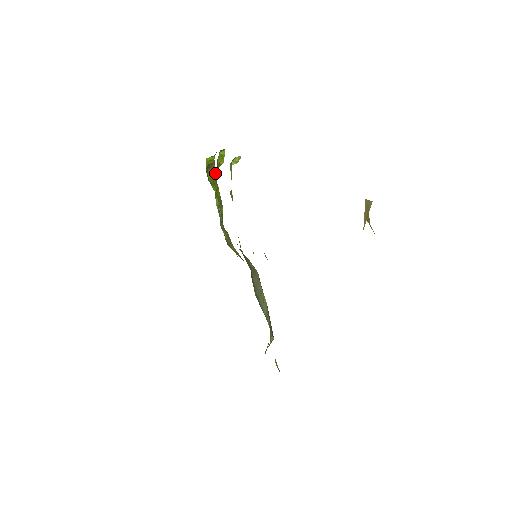
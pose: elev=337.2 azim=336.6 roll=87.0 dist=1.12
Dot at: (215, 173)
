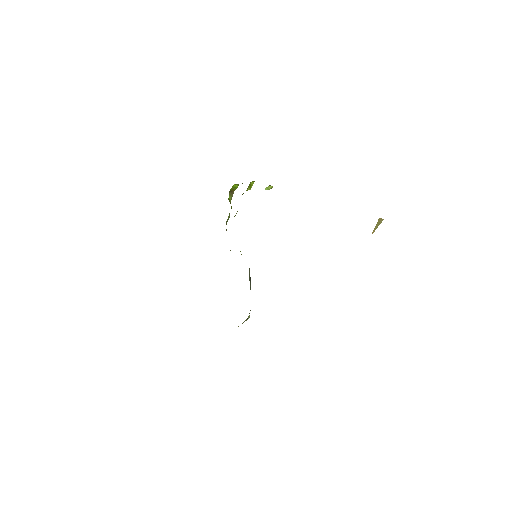
Dot at: occluded
